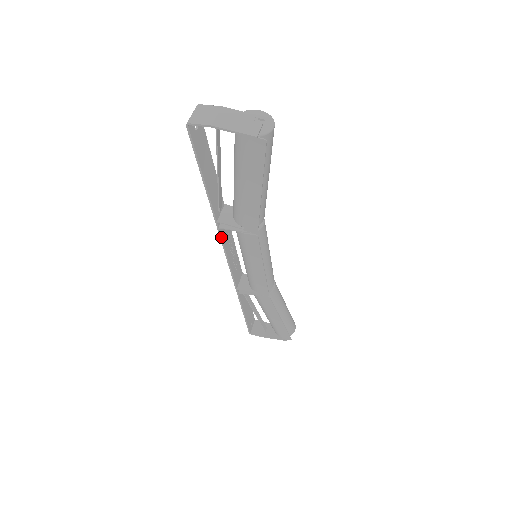
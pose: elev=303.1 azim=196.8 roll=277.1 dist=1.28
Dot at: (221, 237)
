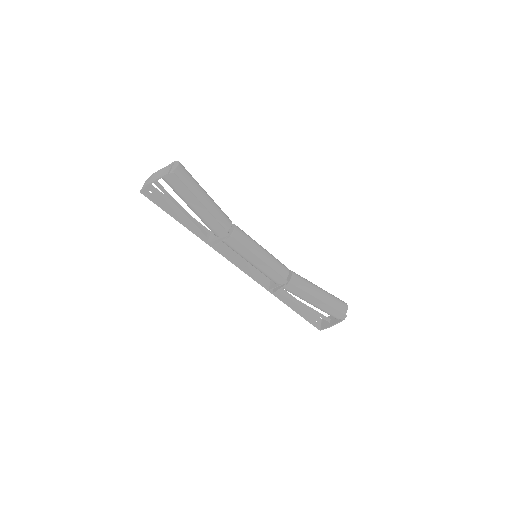
Dot at: (220, 253)
